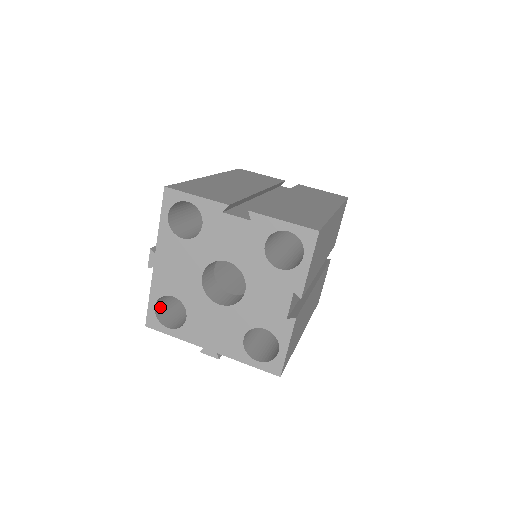
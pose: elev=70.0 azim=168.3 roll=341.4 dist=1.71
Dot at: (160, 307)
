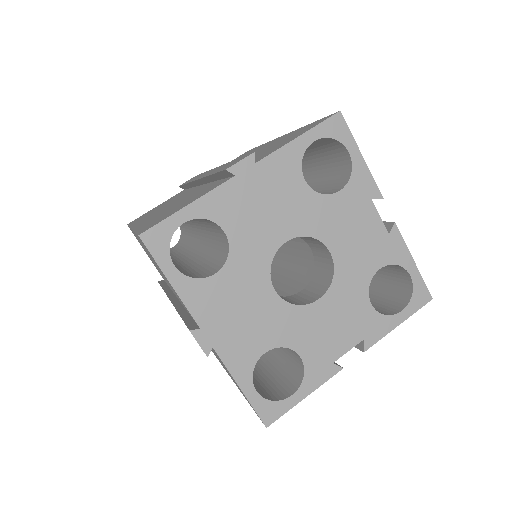
Dot at: occluded
